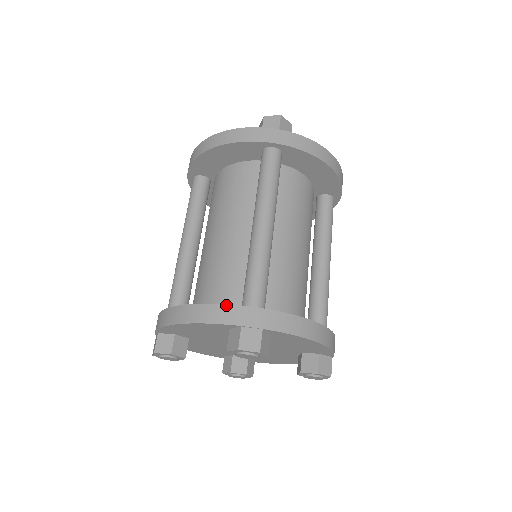
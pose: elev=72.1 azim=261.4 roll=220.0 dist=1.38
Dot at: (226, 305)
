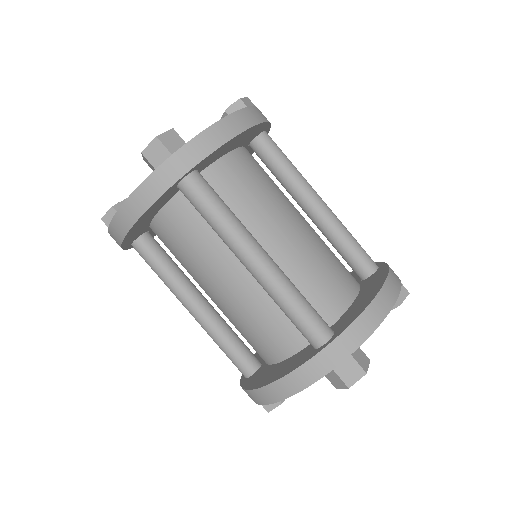
Dot at: (304, 365)
